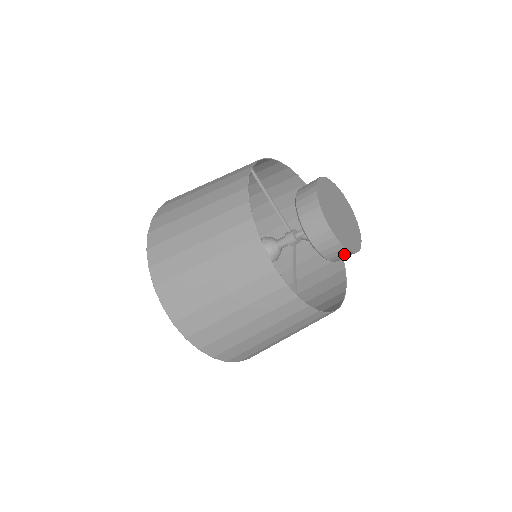
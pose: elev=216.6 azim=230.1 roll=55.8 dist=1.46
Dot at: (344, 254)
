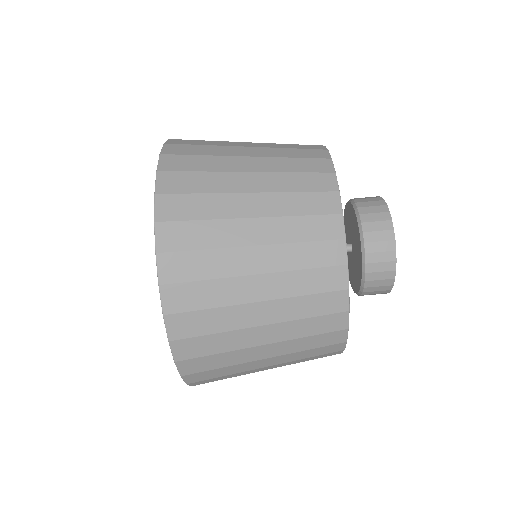
Dot at: (386, 255)
